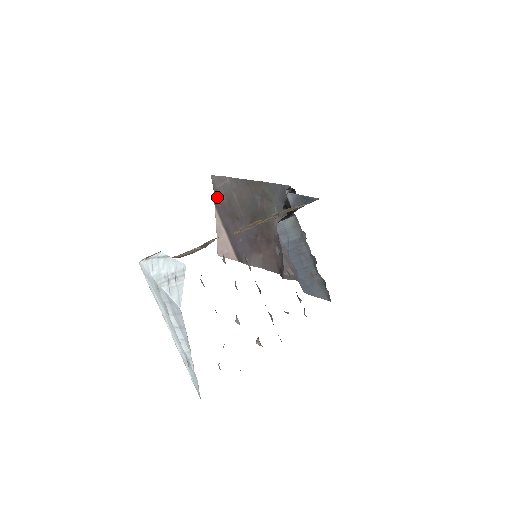
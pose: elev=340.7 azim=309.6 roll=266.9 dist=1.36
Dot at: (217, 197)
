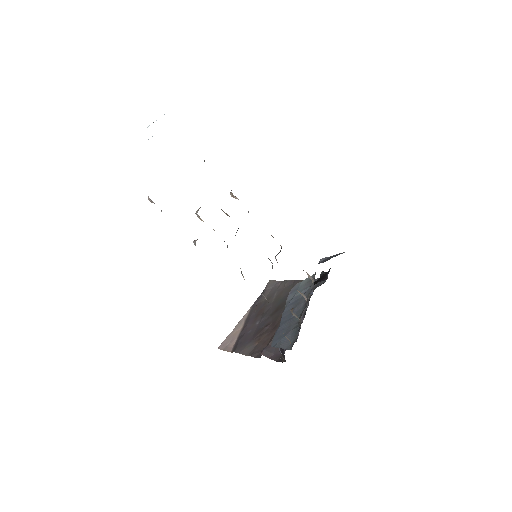
Dot at: (260, 297)
